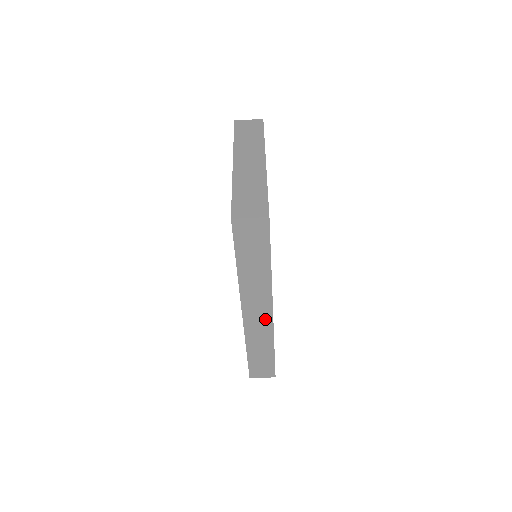
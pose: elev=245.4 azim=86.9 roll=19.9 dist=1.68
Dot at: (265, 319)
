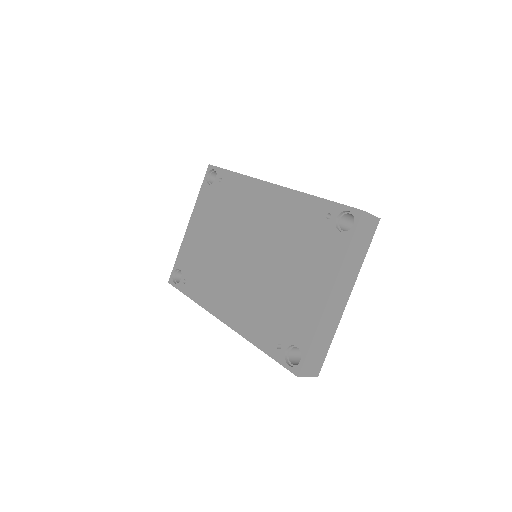
Dot at: occluded
